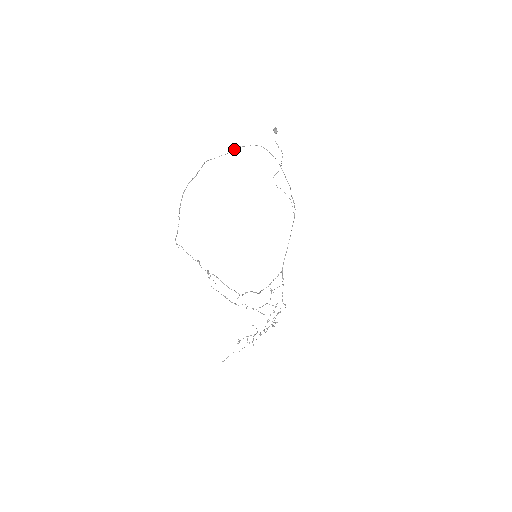
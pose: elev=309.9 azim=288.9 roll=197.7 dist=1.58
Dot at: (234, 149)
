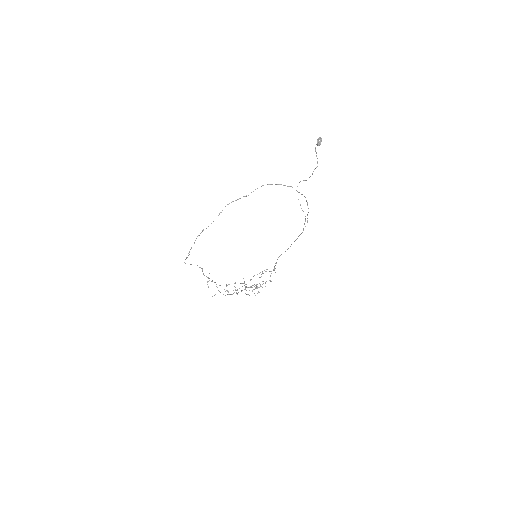
Dot at: occluded
